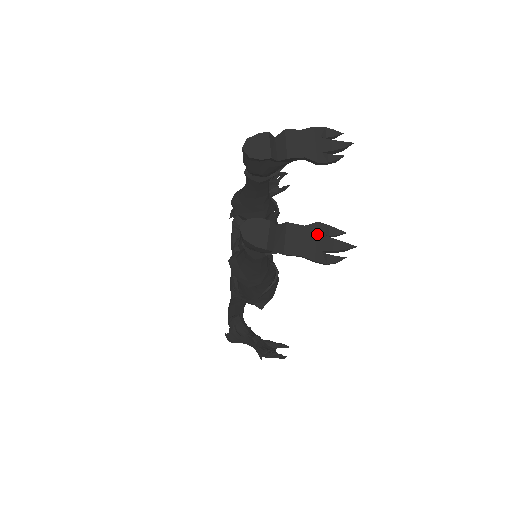
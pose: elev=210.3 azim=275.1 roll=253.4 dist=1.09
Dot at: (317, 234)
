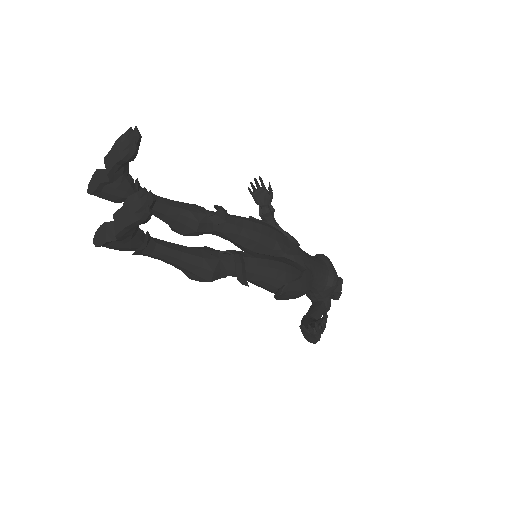
Dot at: (129, 205)
